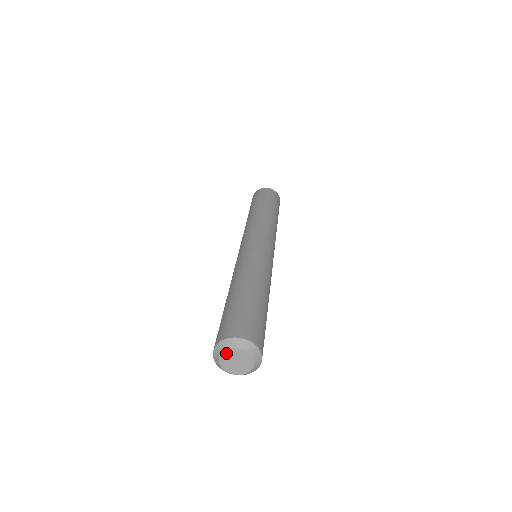
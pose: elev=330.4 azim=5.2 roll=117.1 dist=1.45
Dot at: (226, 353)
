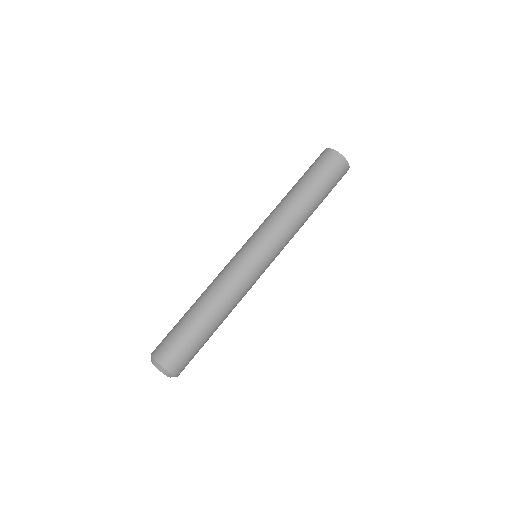
Dot at: occluded
